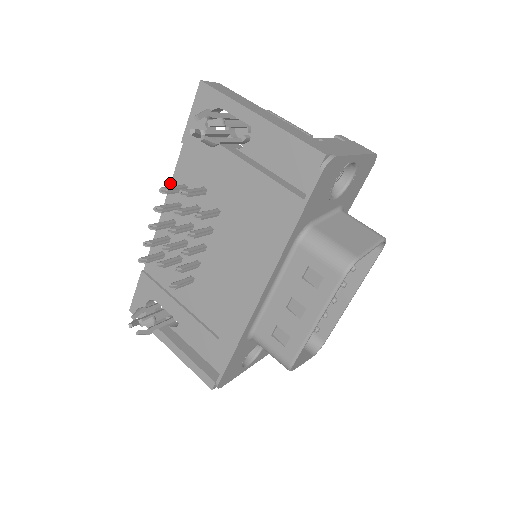
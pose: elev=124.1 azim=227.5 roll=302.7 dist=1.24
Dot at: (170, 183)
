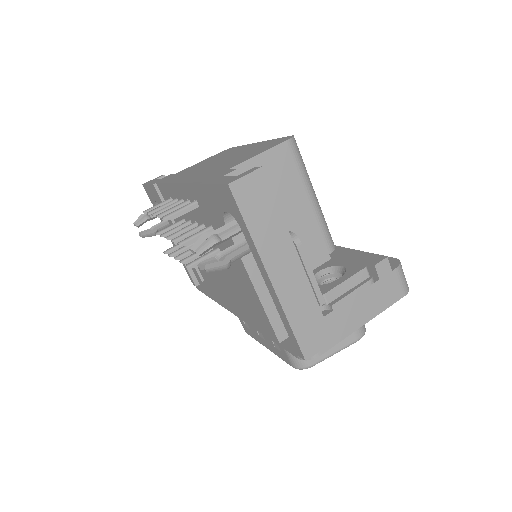
Dot at: (185, 182)
